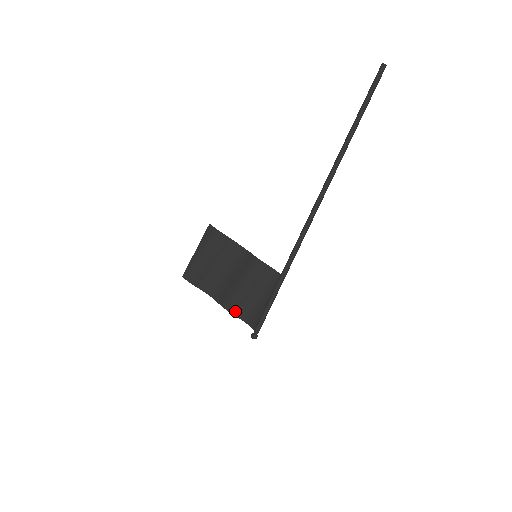
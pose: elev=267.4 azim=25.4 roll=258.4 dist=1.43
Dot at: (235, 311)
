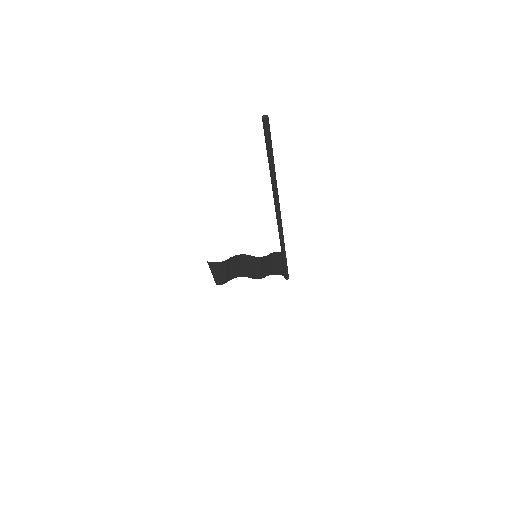
Dot at: (265, 276)
